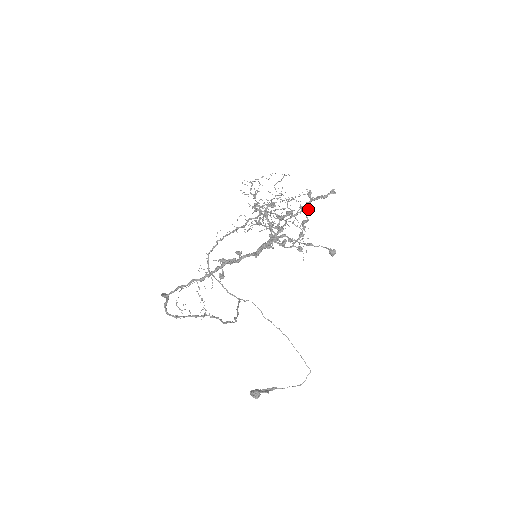
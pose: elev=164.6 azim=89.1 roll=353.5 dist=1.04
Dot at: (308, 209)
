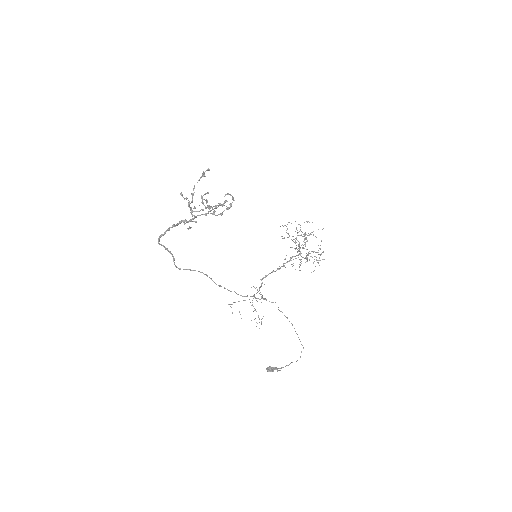
Dot at: (228, 194)
